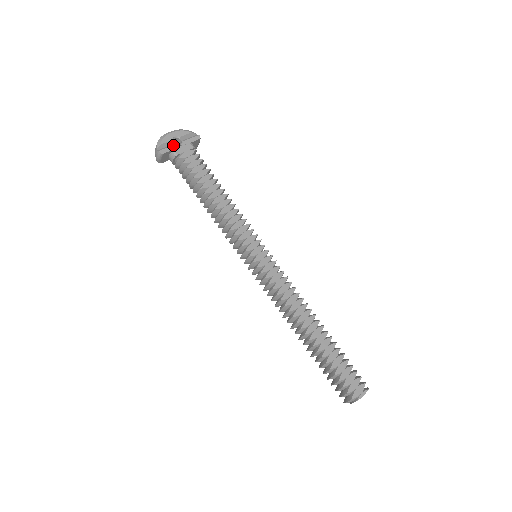
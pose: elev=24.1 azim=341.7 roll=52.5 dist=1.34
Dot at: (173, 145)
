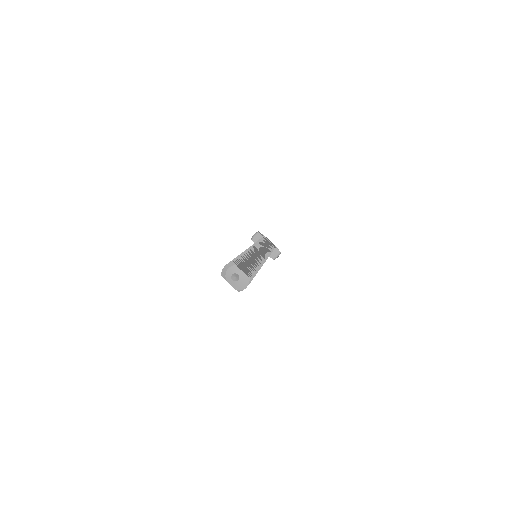
Dot at: (266, 238)
